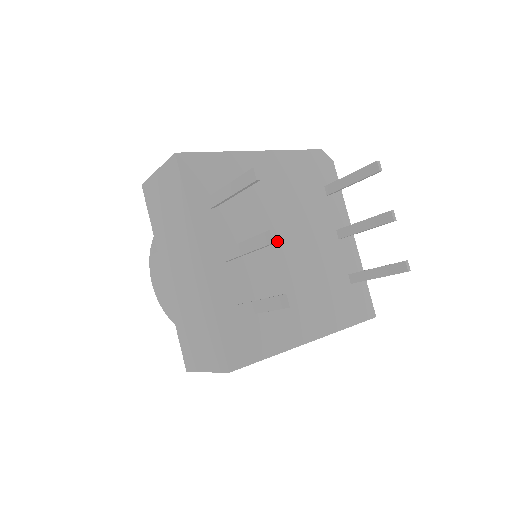
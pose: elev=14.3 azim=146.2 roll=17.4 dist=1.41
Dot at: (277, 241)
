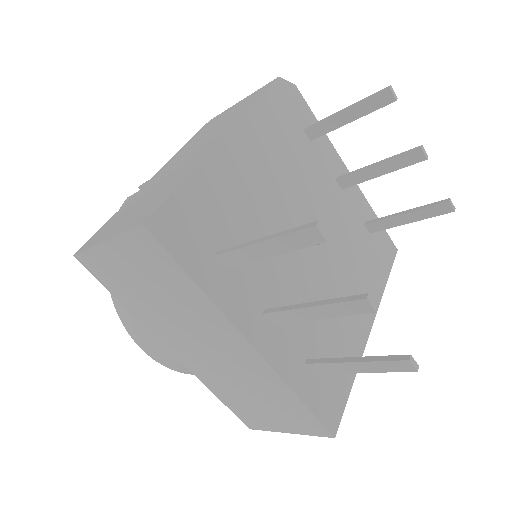
Dot at: occluded
